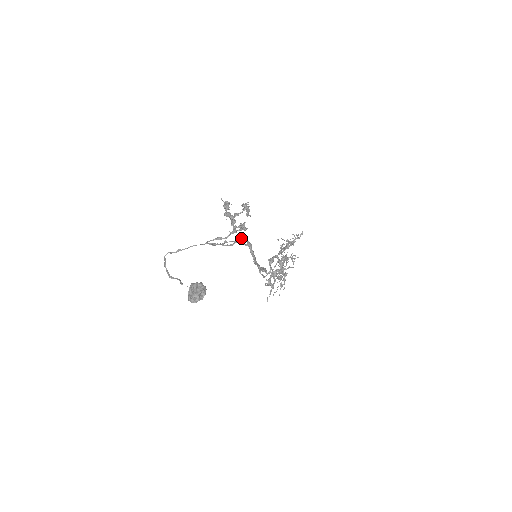
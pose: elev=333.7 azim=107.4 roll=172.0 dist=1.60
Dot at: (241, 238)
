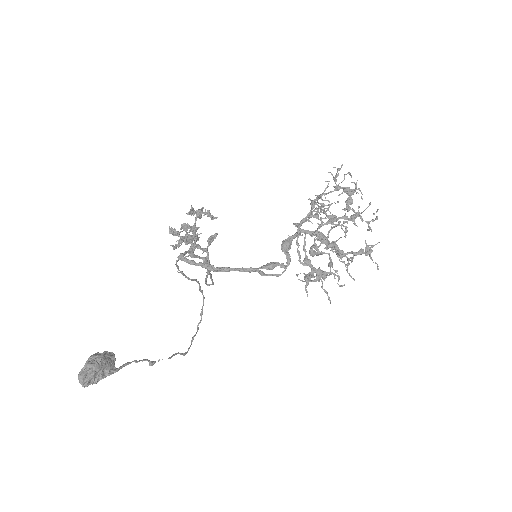
Dot at: (191, 254)
